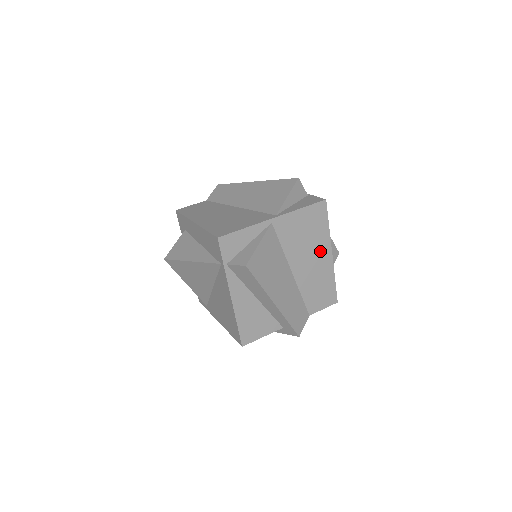
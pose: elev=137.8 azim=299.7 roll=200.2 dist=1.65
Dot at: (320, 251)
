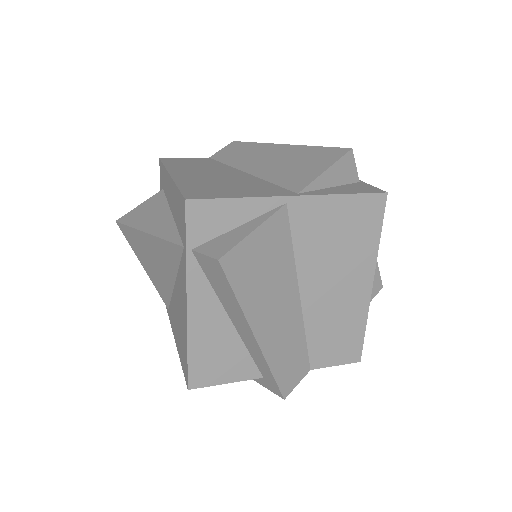
Dot at: (355, 274)
